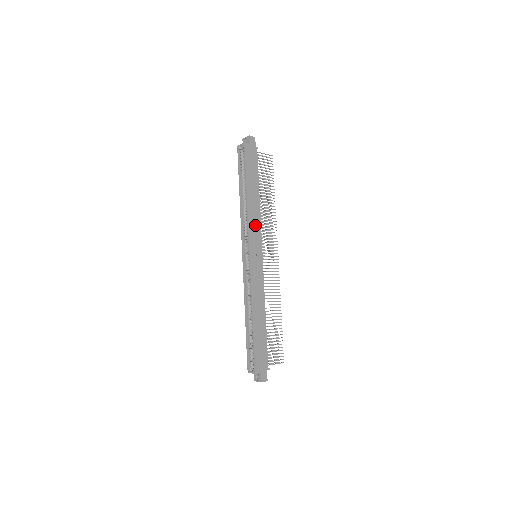
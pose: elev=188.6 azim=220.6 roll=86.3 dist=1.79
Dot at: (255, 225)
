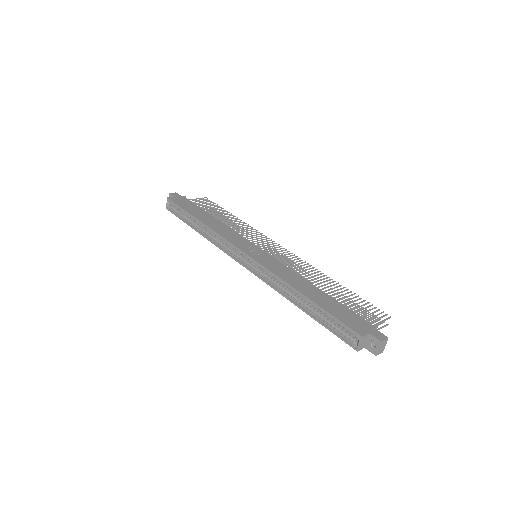
Dot at: (230, 234)
